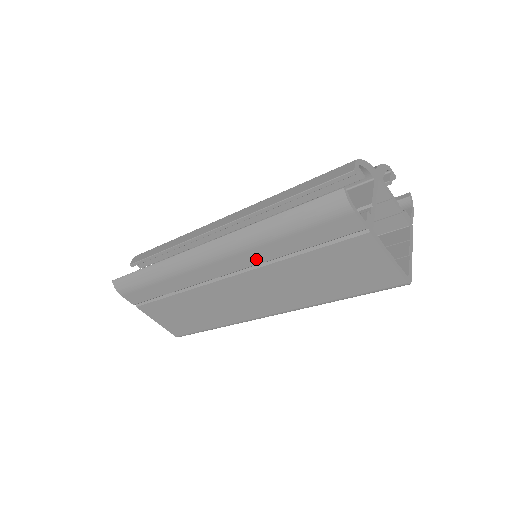
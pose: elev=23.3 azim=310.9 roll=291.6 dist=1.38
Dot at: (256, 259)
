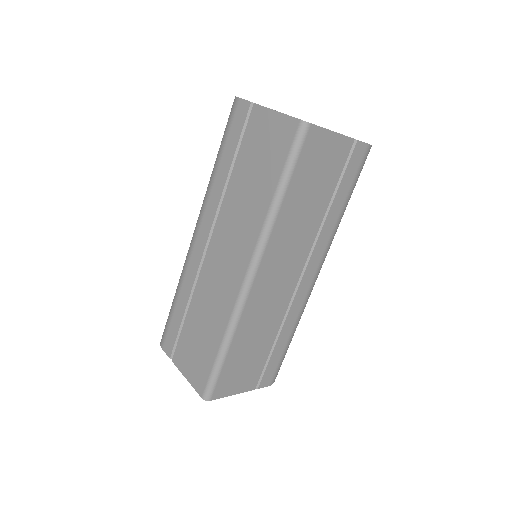
Dot at: (215, 202)
